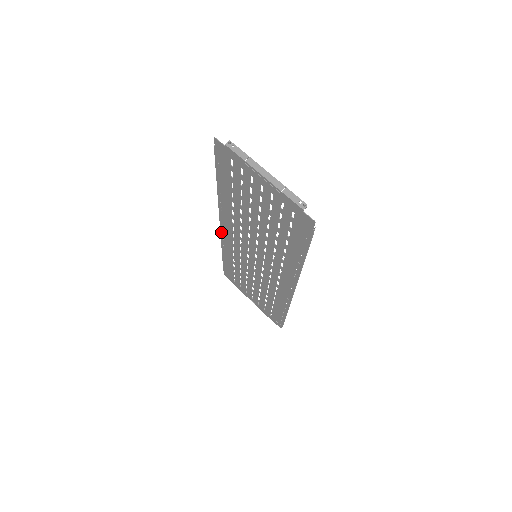
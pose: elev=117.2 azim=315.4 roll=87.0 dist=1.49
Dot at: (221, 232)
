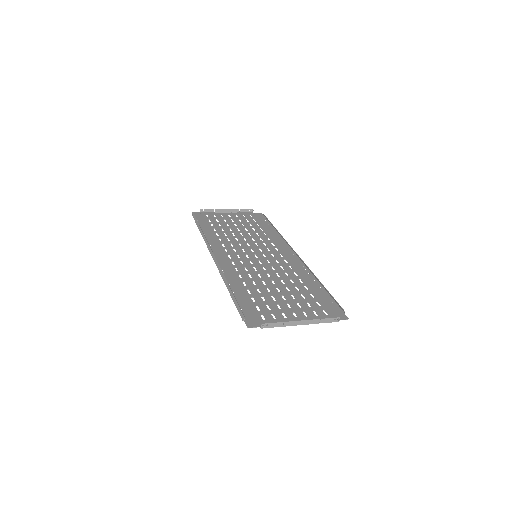
Dot at: (210, 251)
